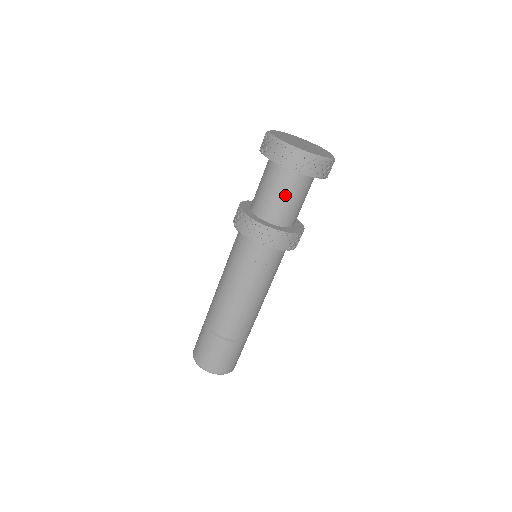
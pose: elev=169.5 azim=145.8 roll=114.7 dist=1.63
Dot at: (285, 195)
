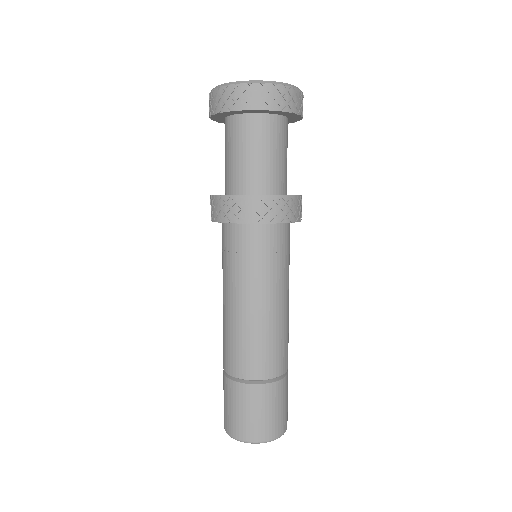
Dot at: (231, 152)
